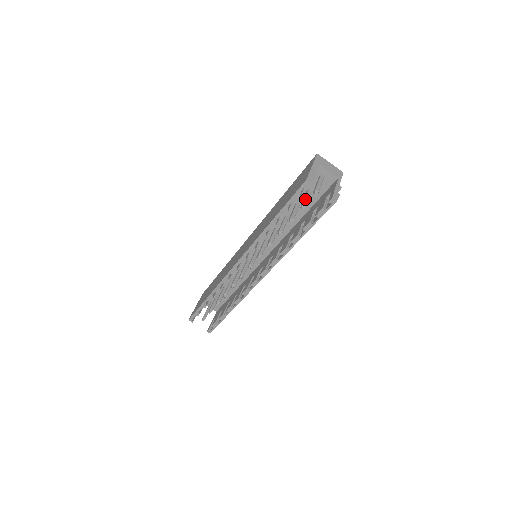
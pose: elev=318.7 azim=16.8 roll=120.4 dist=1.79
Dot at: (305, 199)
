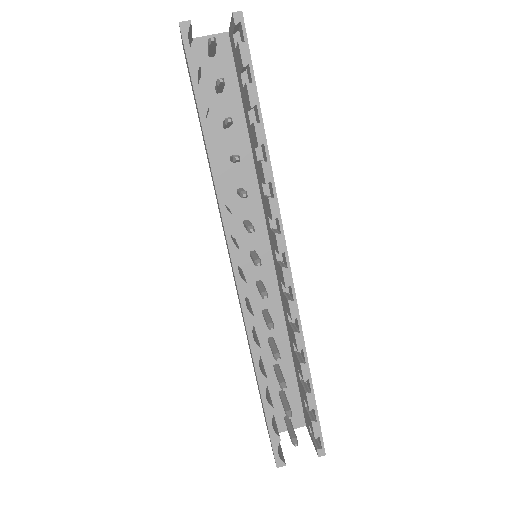
Dot at: (216, 82)
